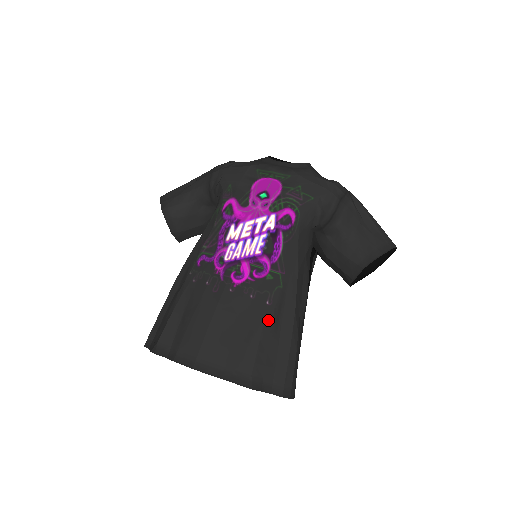
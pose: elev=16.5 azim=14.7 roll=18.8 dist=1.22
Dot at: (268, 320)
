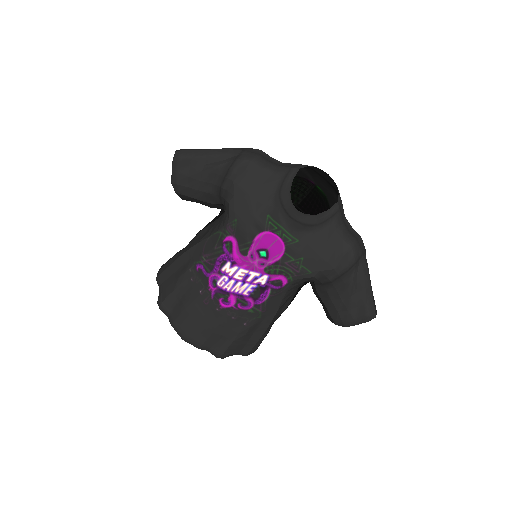
Dot at: (243, 333)
